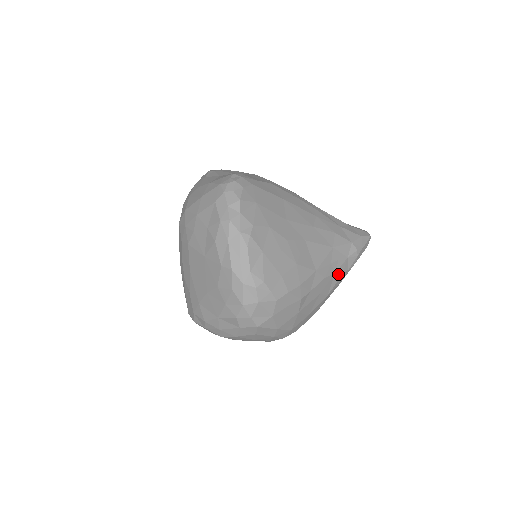
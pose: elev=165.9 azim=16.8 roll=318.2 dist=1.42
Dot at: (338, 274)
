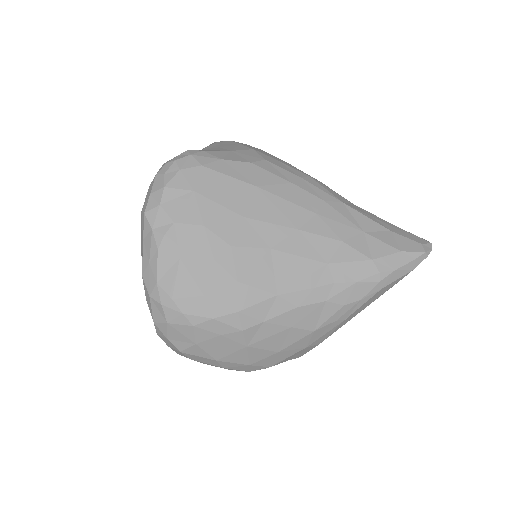
Dot at: (334, 304)
